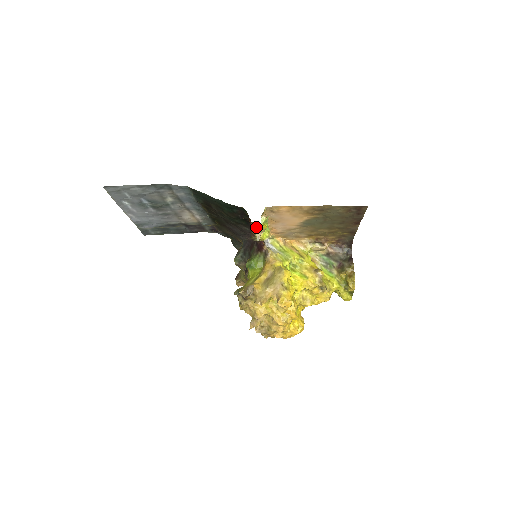
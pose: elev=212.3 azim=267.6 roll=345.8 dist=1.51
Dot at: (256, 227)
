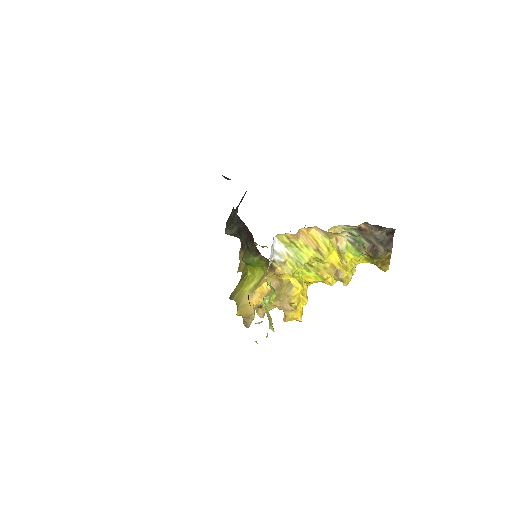
Dot at: (256, 342)
